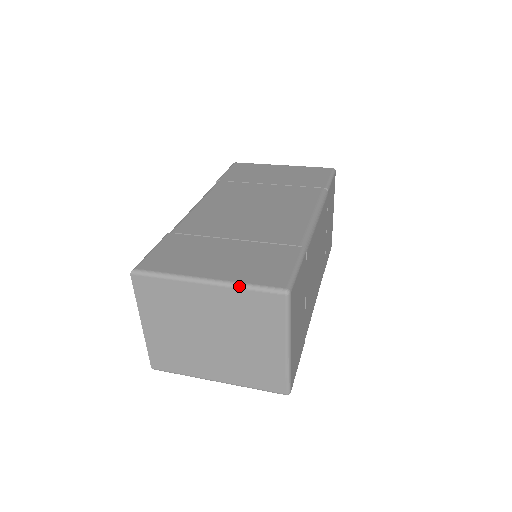
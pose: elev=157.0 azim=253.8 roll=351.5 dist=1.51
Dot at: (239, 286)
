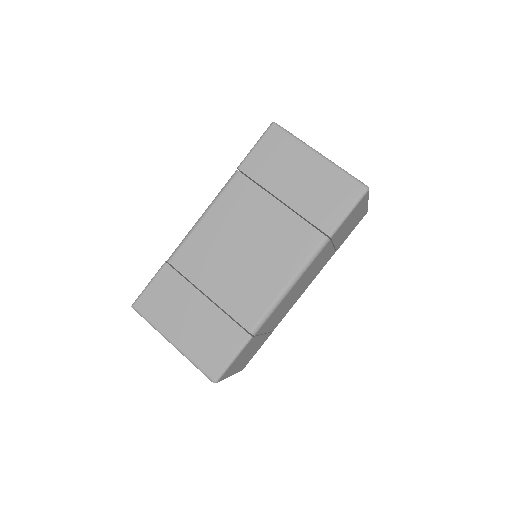
Dot at: (189, 360)
